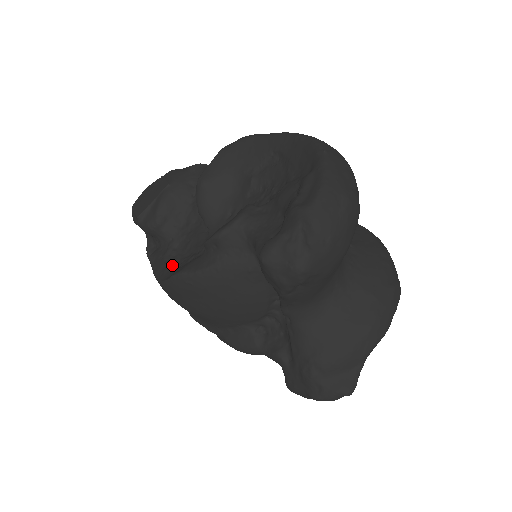
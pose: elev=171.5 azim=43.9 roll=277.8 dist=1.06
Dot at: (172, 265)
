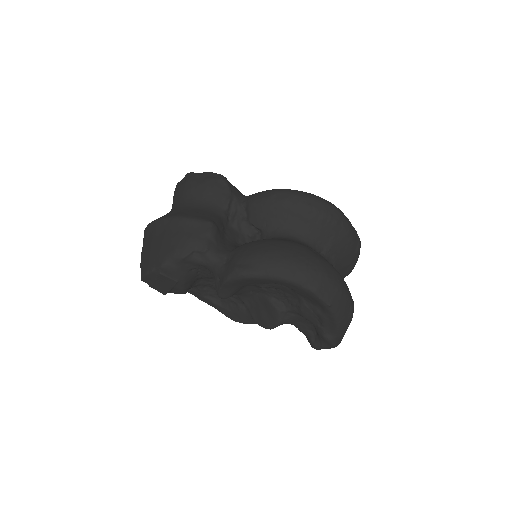
Dot at: (214, 298)
